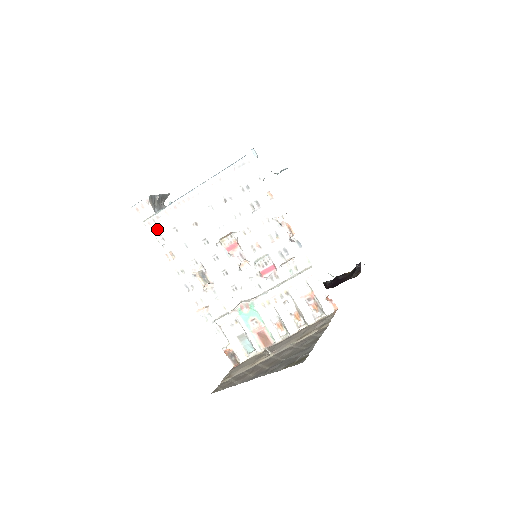
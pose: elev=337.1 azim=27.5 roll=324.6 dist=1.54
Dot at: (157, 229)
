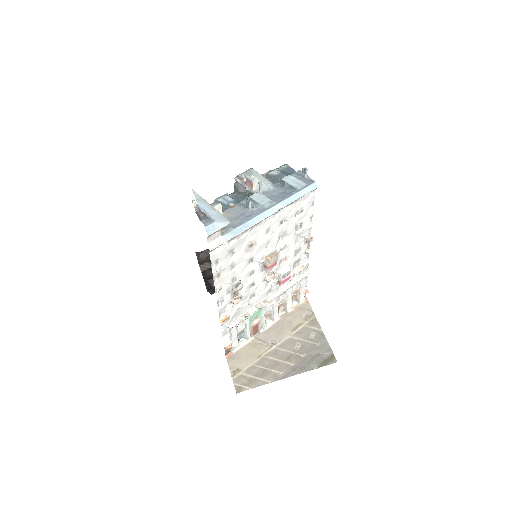
Dot at: (218, 254)
